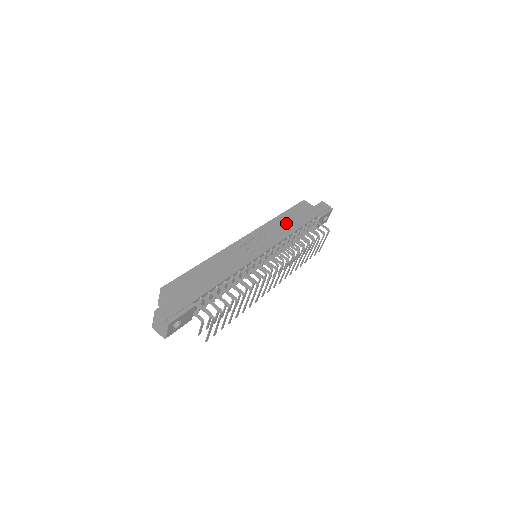
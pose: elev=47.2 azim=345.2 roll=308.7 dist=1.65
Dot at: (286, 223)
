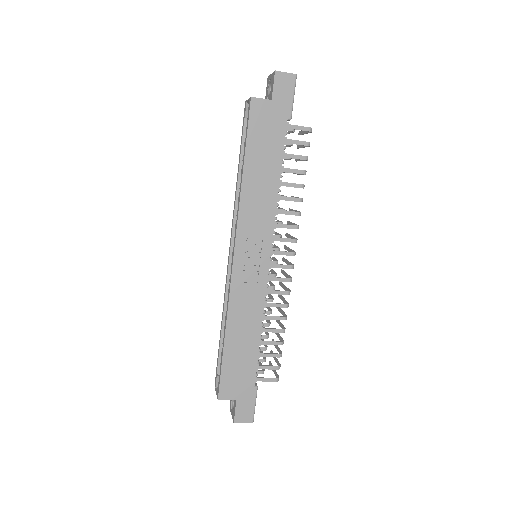
Dot at: (260, 182)
